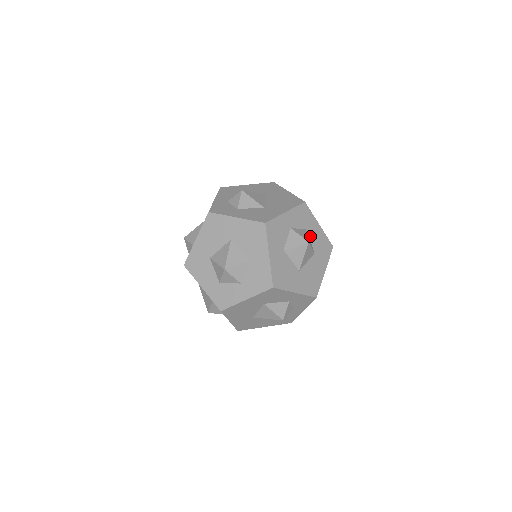
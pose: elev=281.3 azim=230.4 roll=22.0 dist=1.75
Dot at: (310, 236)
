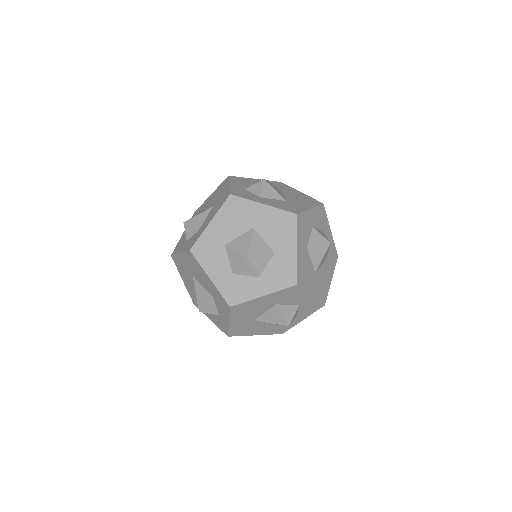
Dot at: occluded
